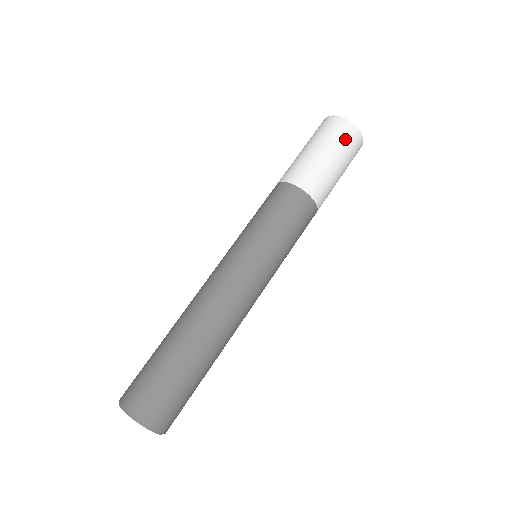
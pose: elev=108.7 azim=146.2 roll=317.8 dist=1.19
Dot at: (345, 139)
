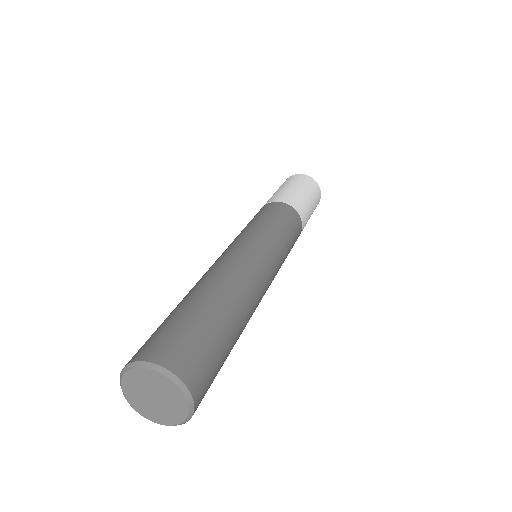
Dot at: (303, 181)
